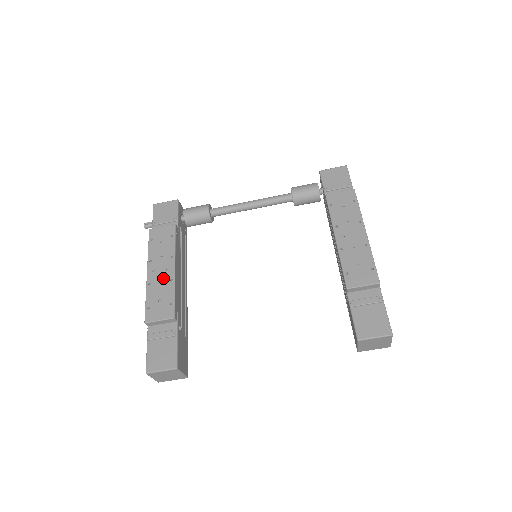
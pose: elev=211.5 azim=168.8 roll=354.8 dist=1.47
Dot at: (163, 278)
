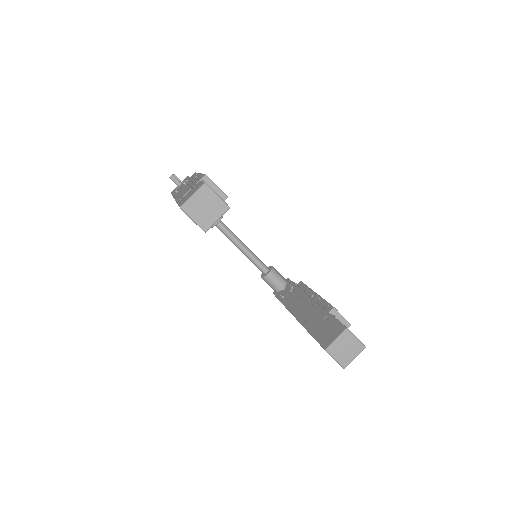
Dot at: occluded
